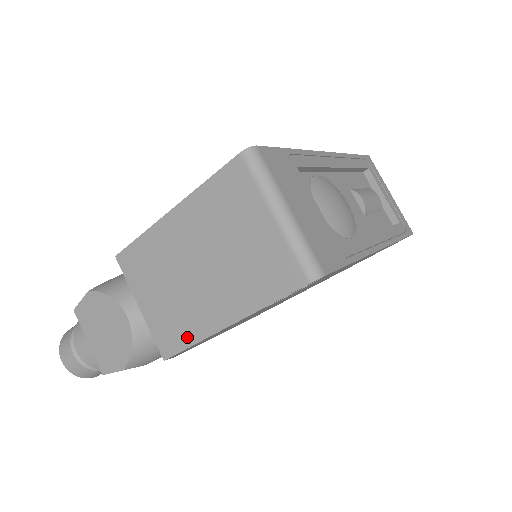
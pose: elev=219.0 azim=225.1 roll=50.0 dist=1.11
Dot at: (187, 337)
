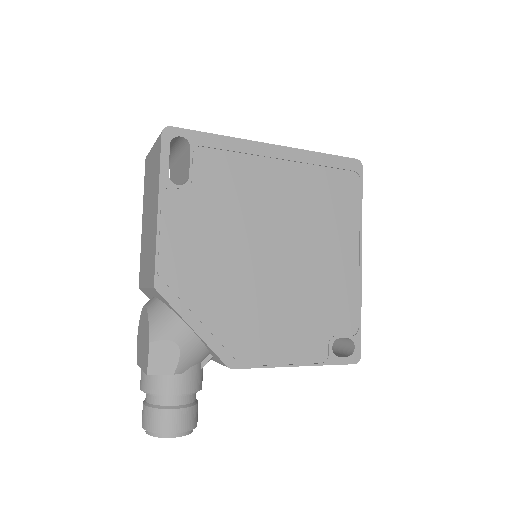
Dot at: (154, 251)
